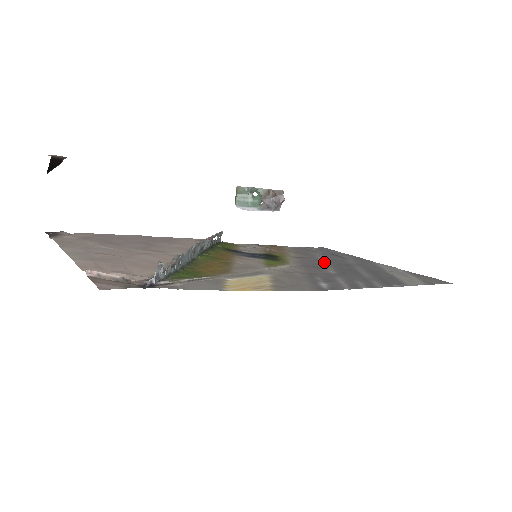
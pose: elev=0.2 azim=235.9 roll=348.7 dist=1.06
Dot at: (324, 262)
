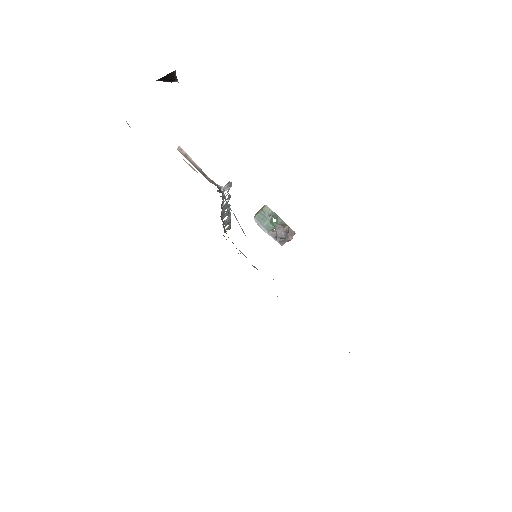
Dot at: occluded
